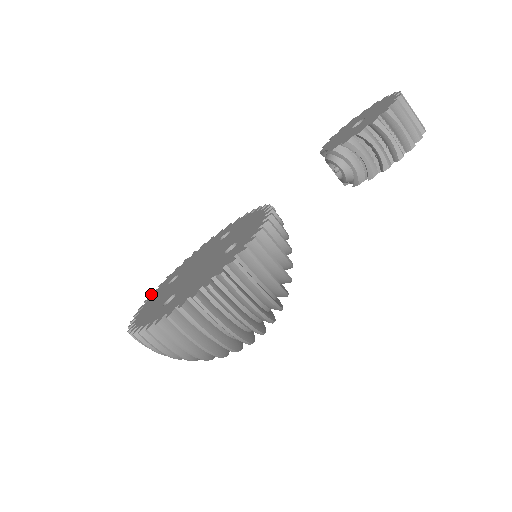
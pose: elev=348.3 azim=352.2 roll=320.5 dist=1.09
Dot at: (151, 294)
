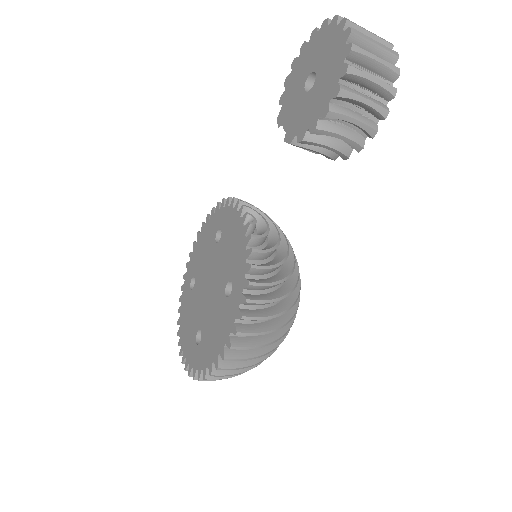
Dot at: (181, 290)
